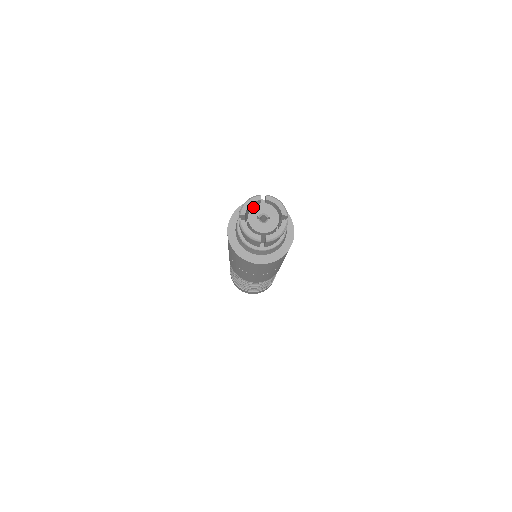
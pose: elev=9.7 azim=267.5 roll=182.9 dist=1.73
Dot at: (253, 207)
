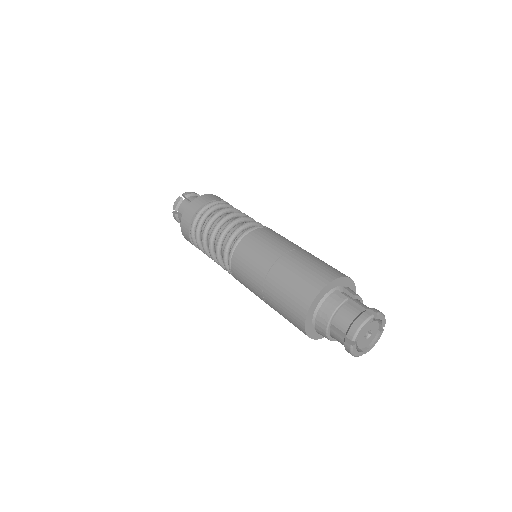
Dot at: (364, 329)
